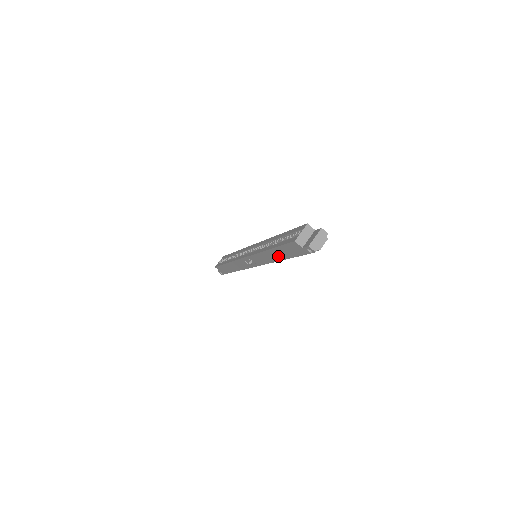
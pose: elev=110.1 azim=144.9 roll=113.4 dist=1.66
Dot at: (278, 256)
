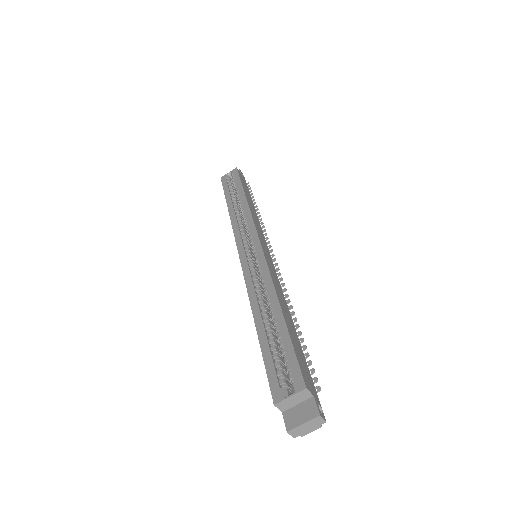
Dot at: occluded
